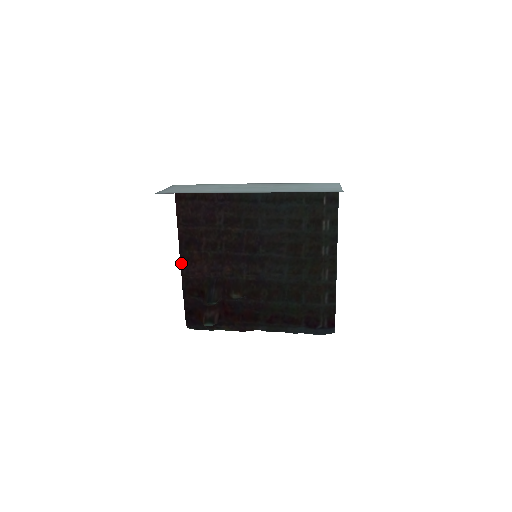
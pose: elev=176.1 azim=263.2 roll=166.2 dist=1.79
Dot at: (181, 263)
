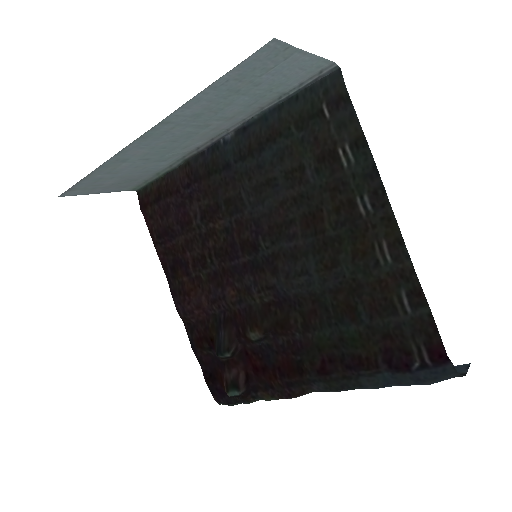
Dot at: (174, 301)
